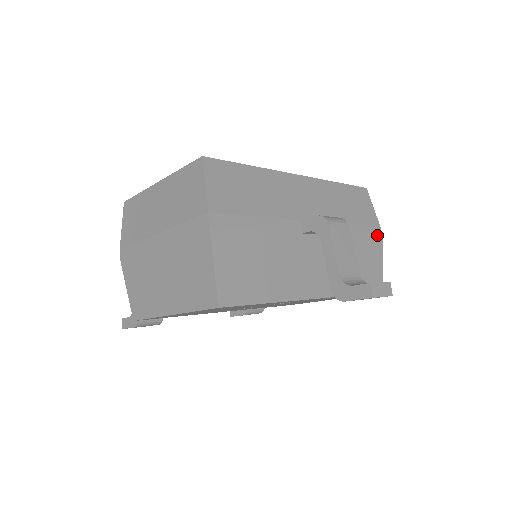
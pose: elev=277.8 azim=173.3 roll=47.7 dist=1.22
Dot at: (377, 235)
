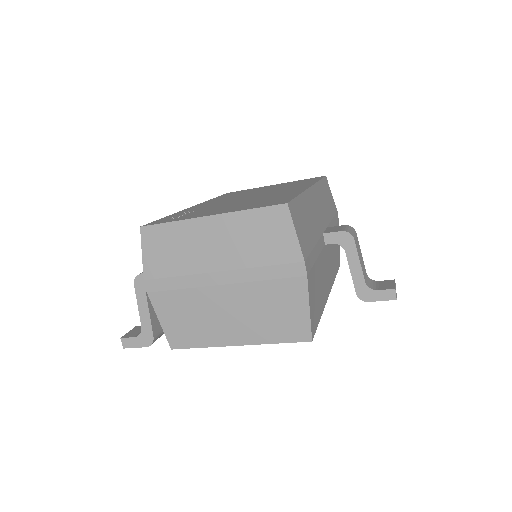
Dot at: (337, 219)
